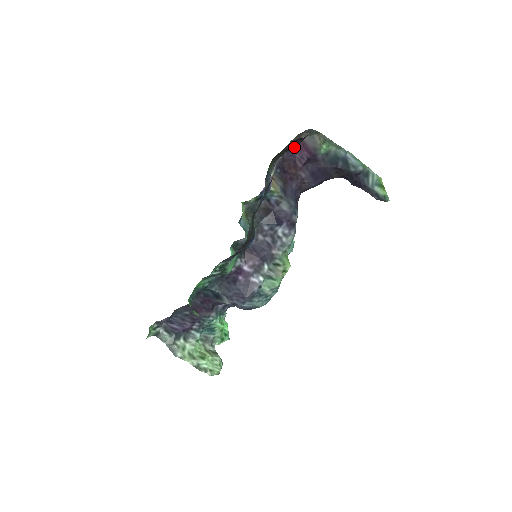
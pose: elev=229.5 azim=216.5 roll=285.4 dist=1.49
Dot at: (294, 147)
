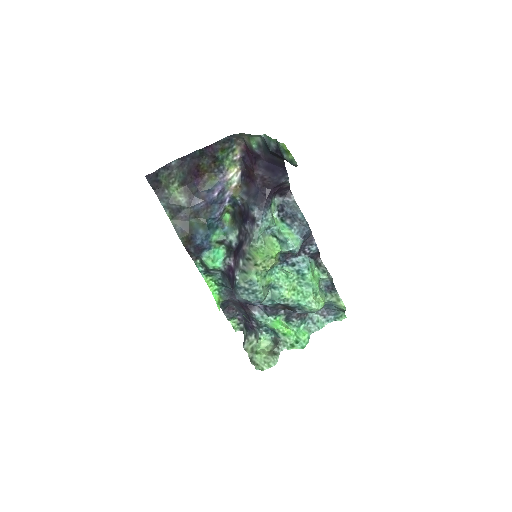
Dot at: (215, 157)
